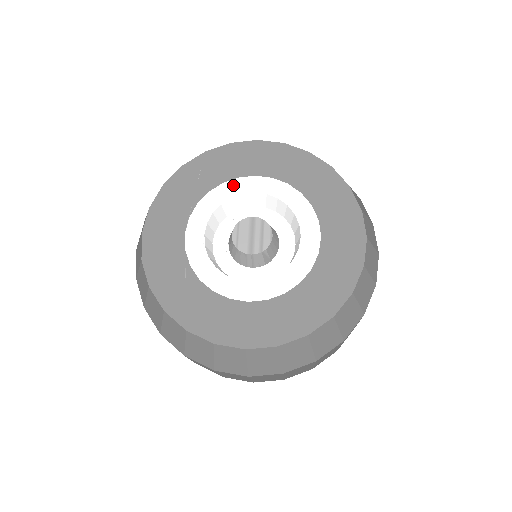
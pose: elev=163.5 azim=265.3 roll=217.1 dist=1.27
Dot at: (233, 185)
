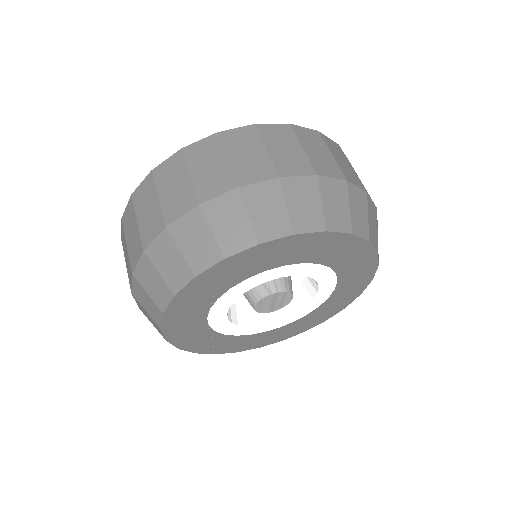
Dot at: (259, 278)
